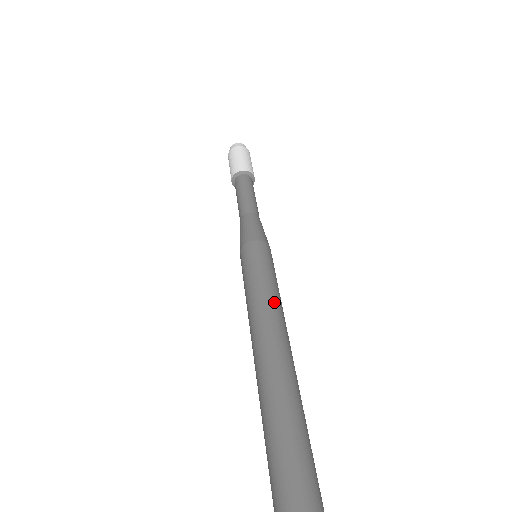
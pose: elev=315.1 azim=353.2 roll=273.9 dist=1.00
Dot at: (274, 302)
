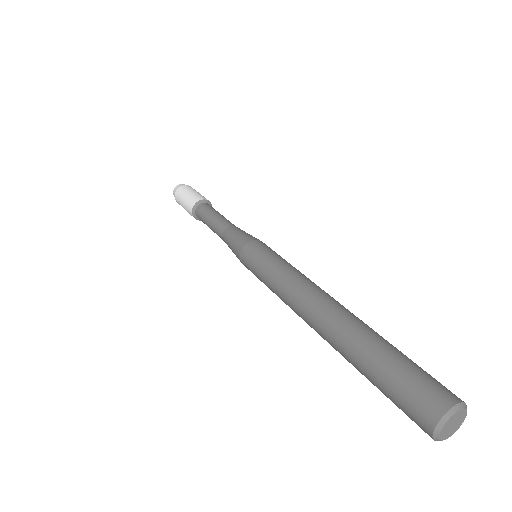
Dot at: (290, 280)
